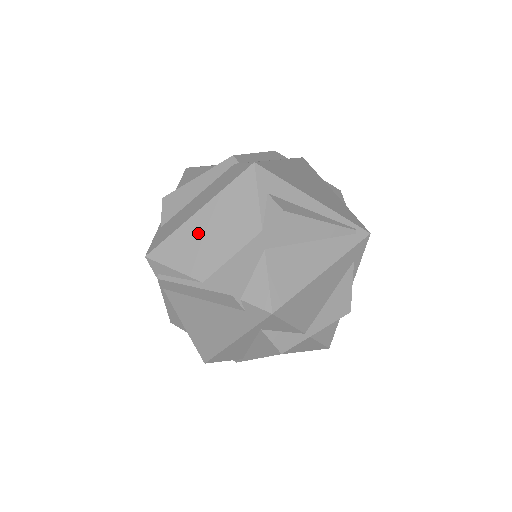
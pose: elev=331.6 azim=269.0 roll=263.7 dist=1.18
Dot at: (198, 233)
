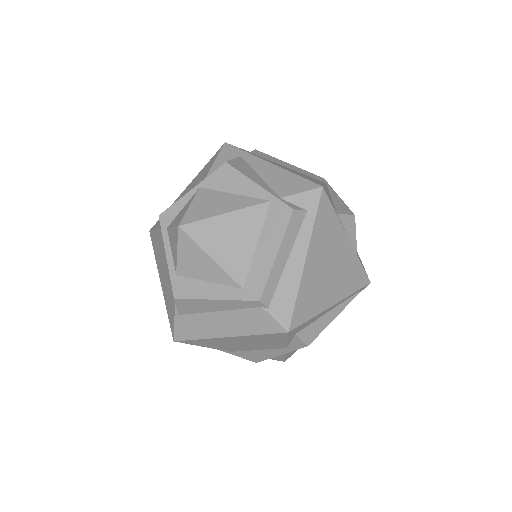
Dot at: (226, 342)
